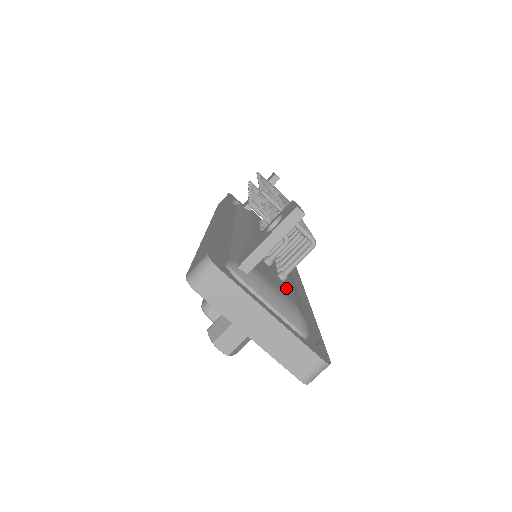
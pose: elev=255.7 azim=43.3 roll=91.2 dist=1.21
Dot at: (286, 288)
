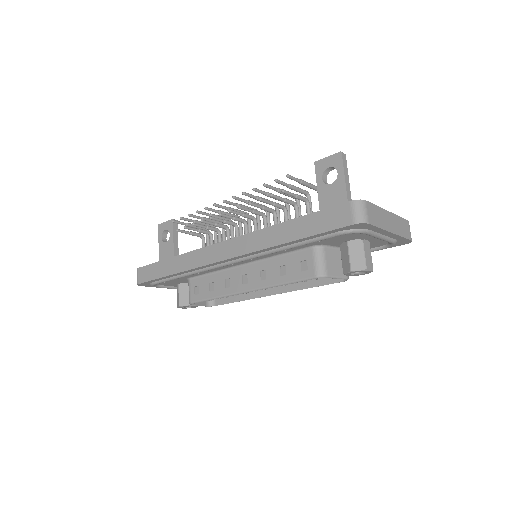
Dot at: occluded
